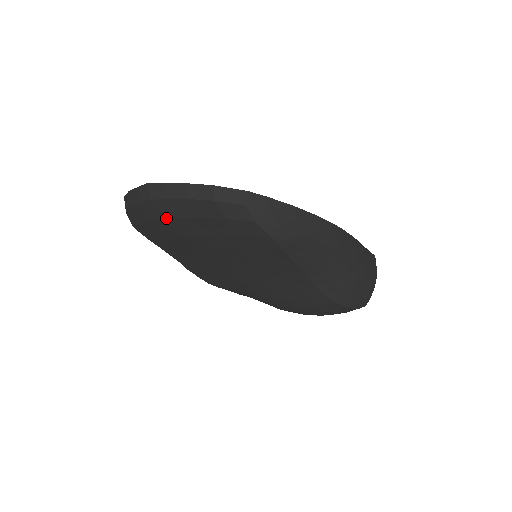
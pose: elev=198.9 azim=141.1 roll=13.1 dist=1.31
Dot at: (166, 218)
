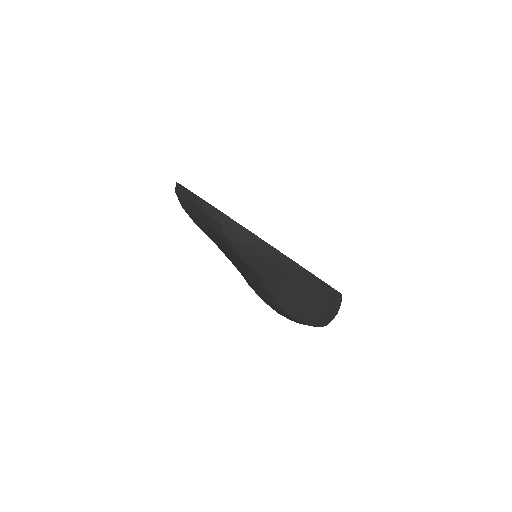
Dot at: (185, 209)
